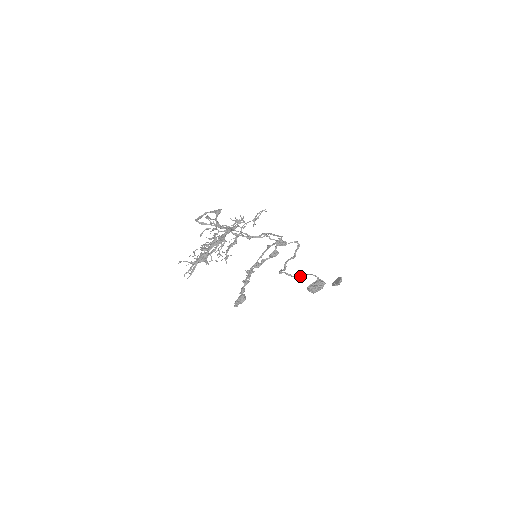
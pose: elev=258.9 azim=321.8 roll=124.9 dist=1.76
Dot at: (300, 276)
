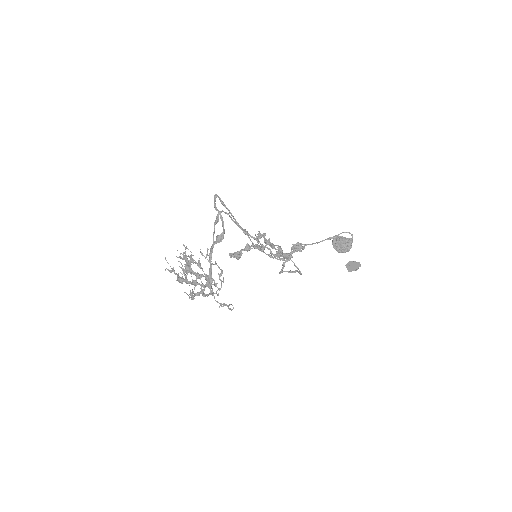
Dot at: (324, 240)
